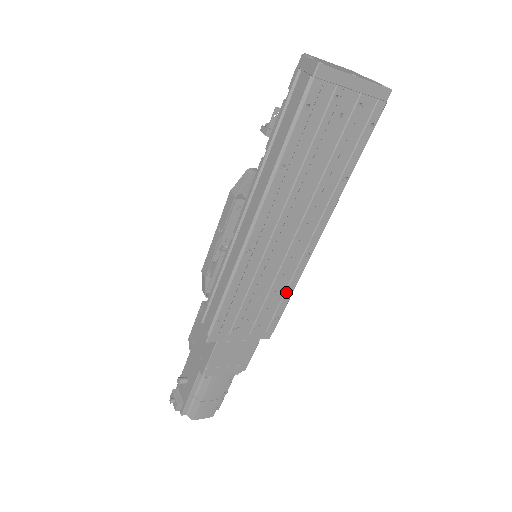
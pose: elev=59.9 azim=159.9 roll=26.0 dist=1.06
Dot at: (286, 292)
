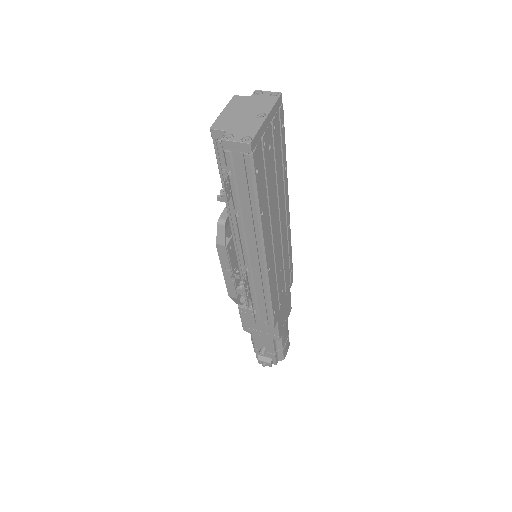
Dot at: (289, 255)
